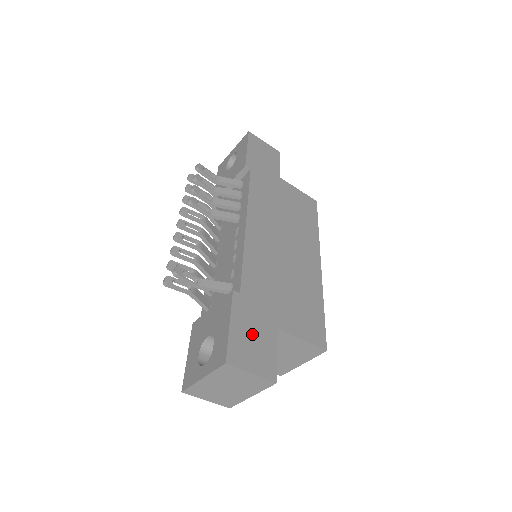
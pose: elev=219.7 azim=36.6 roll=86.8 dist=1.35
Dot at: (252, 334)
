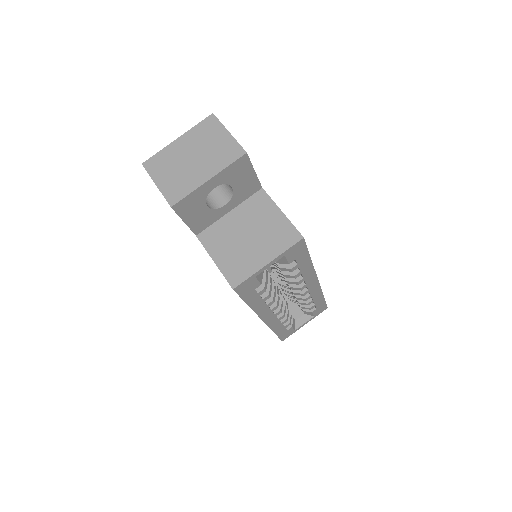
Dot at: occluded
